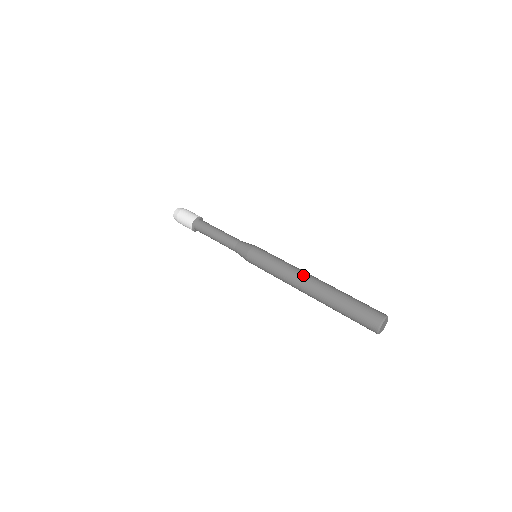
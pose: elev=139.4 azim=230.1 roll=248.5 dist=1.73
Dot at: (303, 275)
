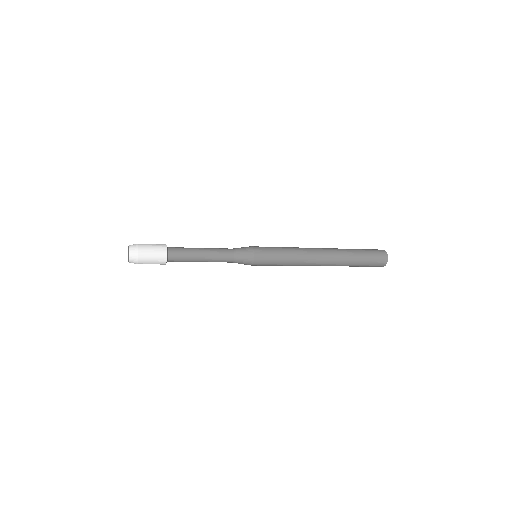
Dot at: occluded
